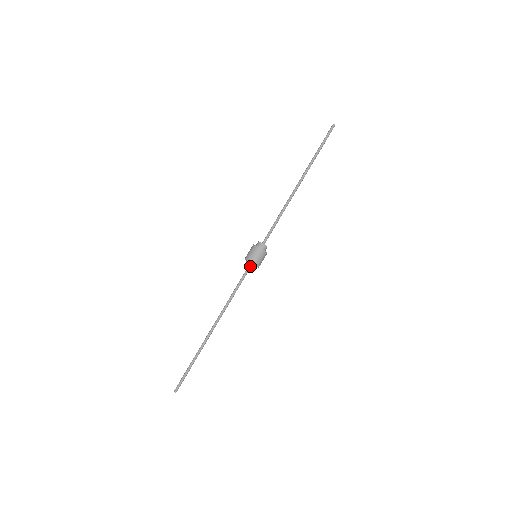
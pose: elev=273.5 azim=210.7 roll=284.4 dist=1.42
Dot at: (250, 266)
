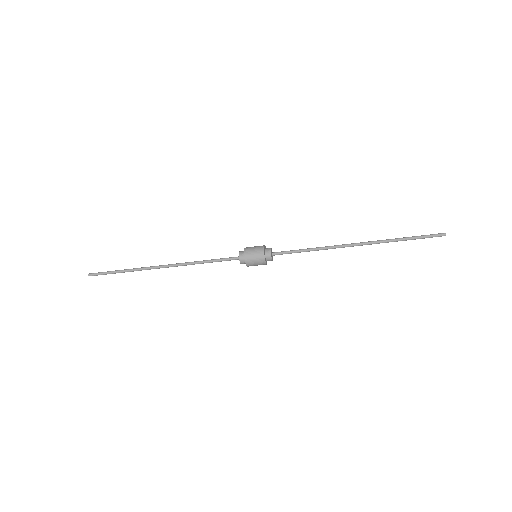
Dot at: occluded
